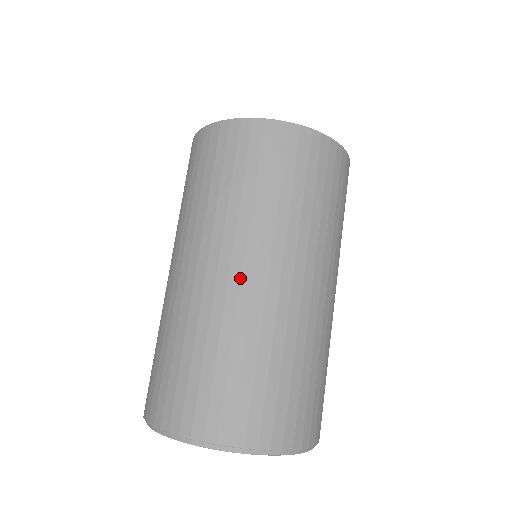
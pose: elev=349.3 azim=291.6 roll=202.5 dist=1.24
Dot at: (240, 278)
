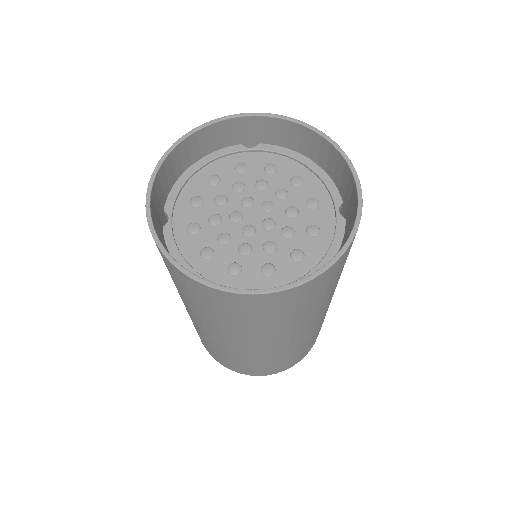
Dot at: (214, 337)
